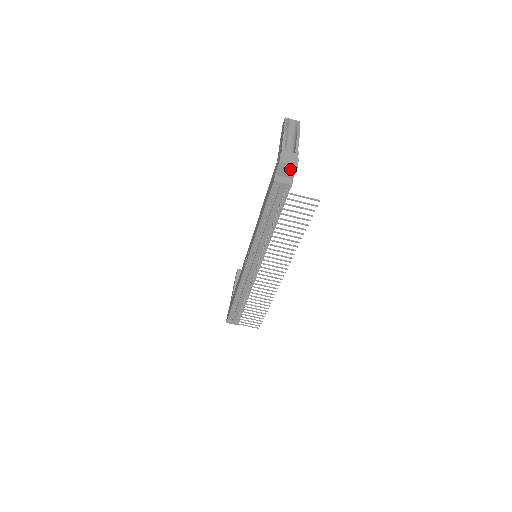
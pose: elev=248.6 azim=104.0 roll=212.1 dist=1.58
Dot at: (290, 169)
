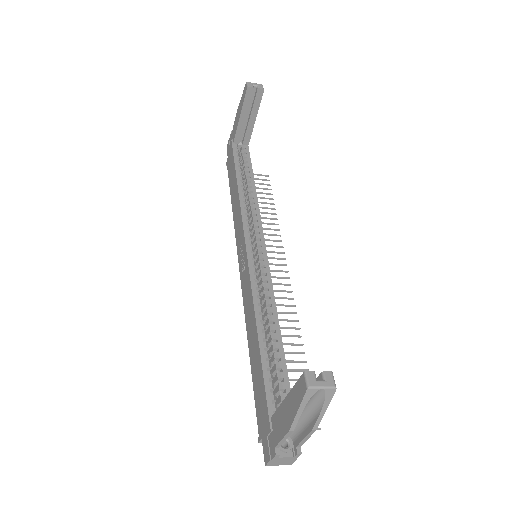
Dot at: occluded
